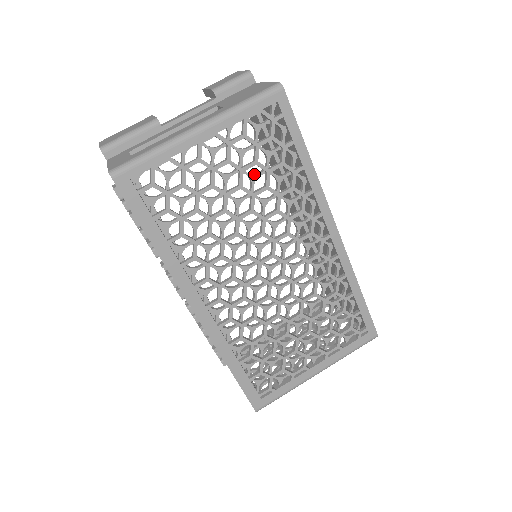
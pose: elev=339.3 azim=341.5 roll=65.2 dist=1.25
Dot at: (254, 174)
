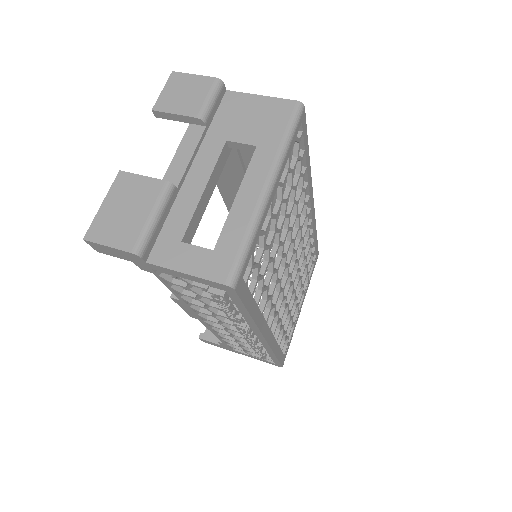
Dot at: occluded
